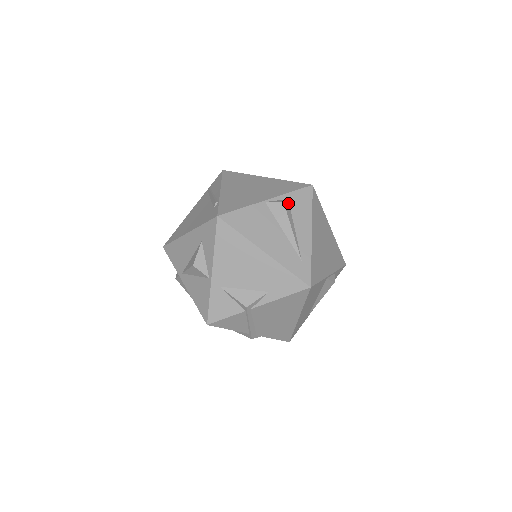
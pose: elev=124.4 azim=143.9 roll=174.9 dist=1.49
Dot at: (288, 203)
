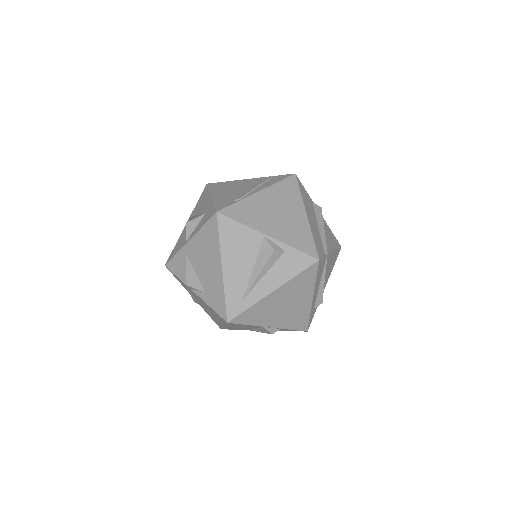
Dot at: (281, 254)
